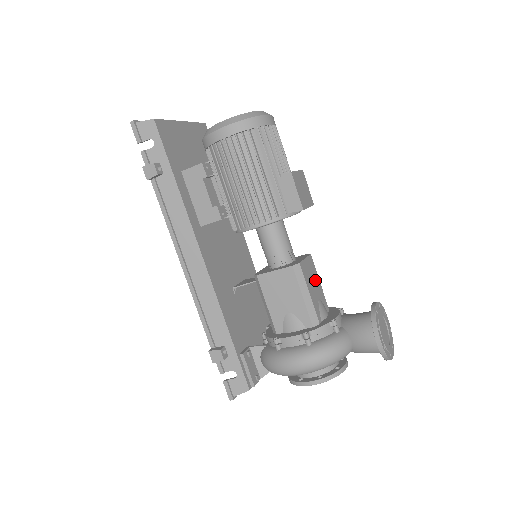
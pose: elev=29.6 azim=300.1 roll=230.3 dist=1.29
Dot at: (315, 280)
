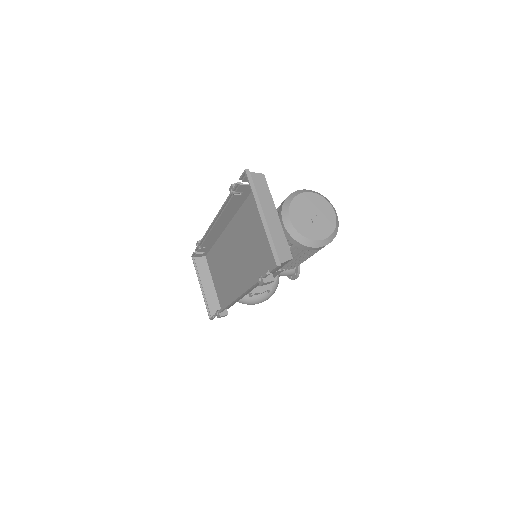
Dot at: occluded
